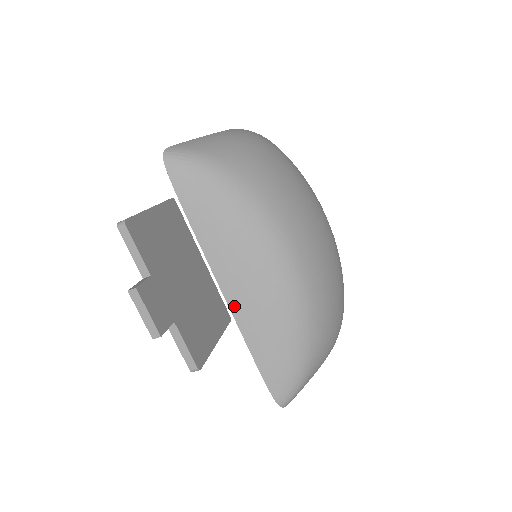
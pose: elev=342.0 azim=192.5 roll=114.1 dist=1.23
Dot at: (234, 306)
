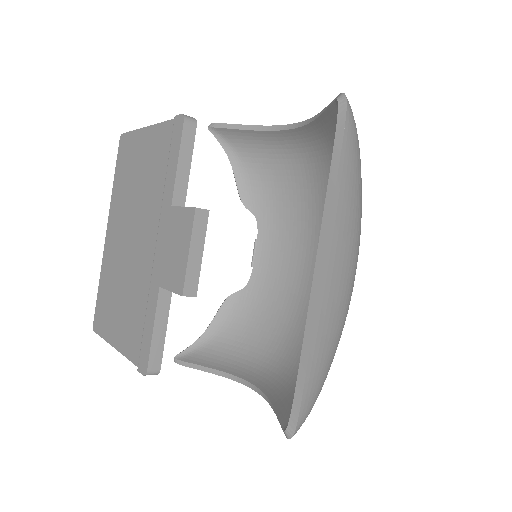
Dot at: (323, 291)
